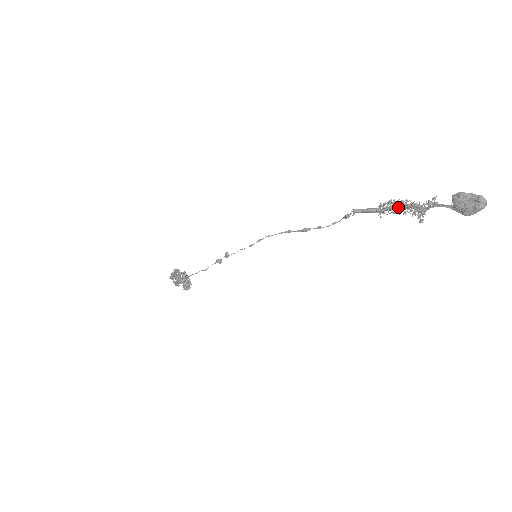
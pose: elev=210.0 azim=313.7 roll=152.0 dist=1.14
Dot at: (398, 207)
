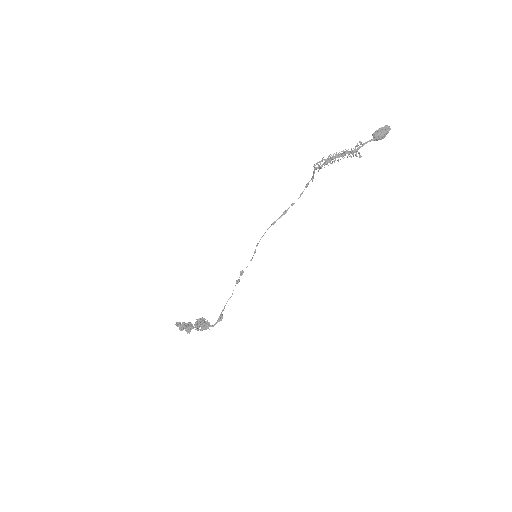
Dot at: (335, 159)
